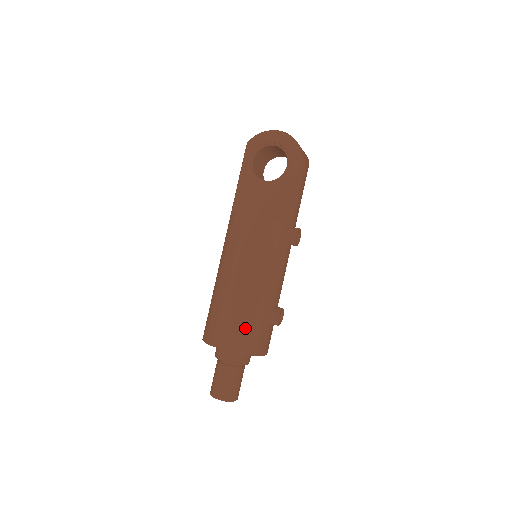
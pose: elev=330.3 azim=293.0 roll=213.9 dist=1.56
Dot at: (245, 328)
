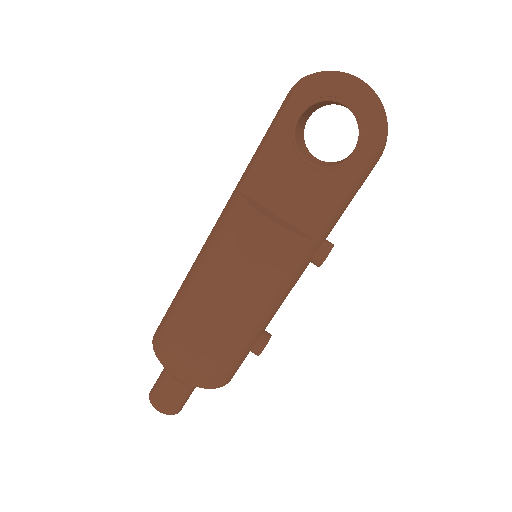
Dot at: (214, 362)
